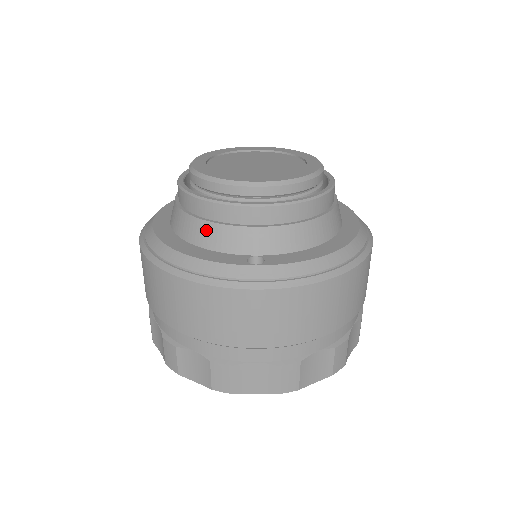
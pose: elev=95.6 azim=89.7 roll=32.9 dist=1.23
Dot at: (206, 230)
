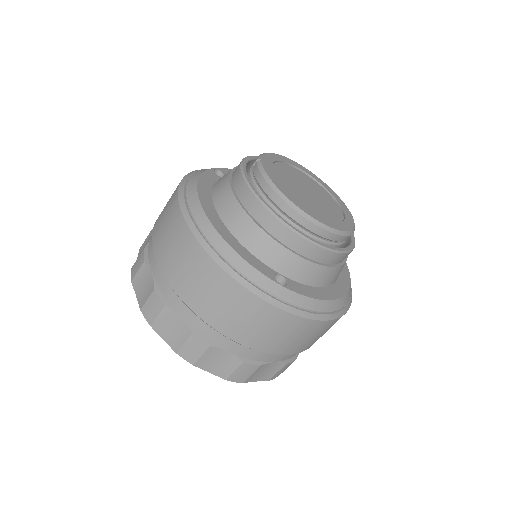
Dot at: (253, 232)
